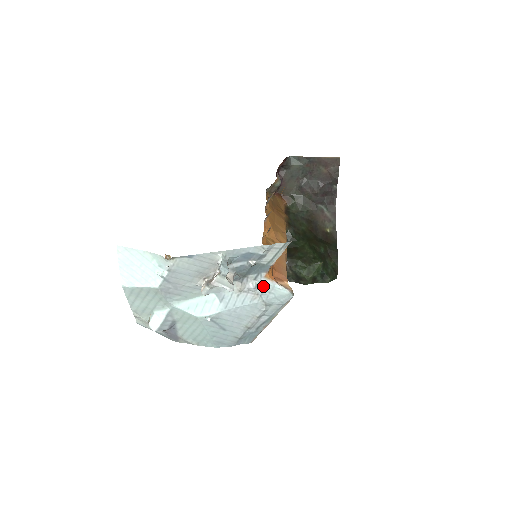
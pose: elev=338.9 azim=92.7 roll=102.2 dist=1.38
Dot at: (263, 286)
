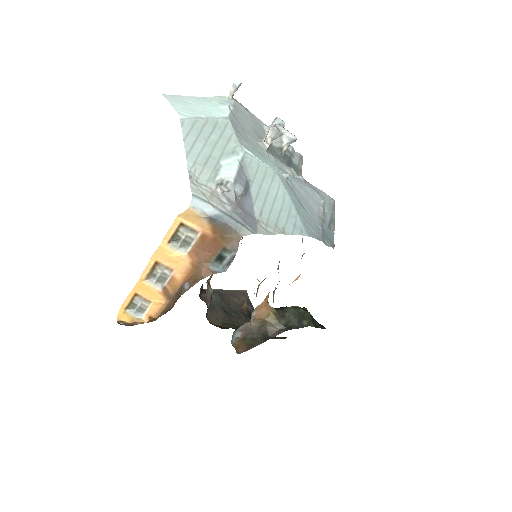
Dot at: (307, 183)
